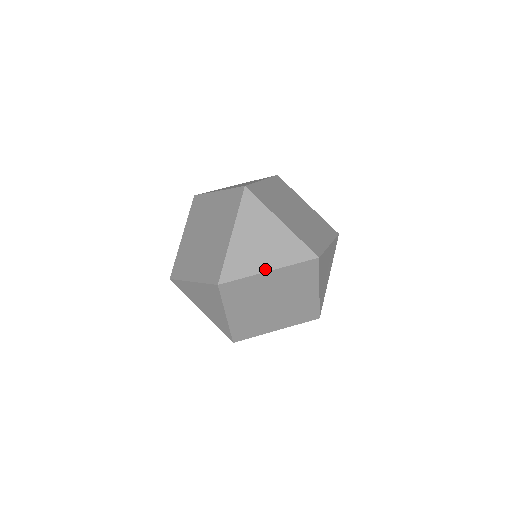
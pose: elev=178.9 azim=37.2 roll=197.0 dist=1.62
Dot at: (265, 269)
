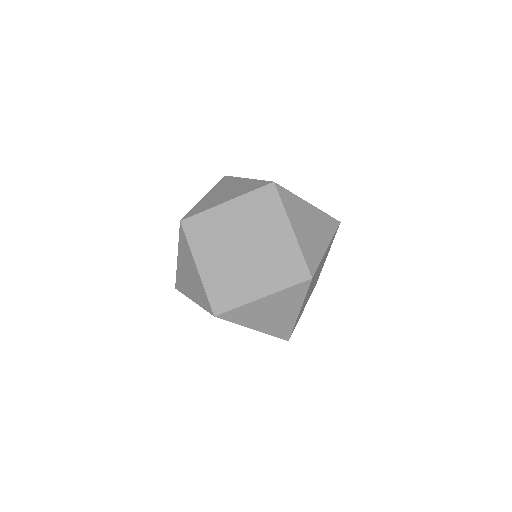
Dot at: (223, 202)
